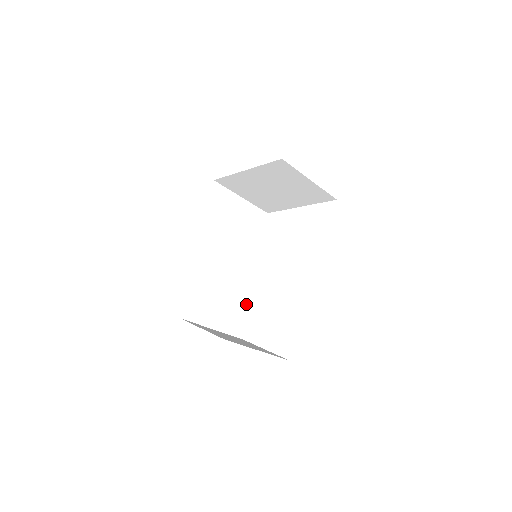
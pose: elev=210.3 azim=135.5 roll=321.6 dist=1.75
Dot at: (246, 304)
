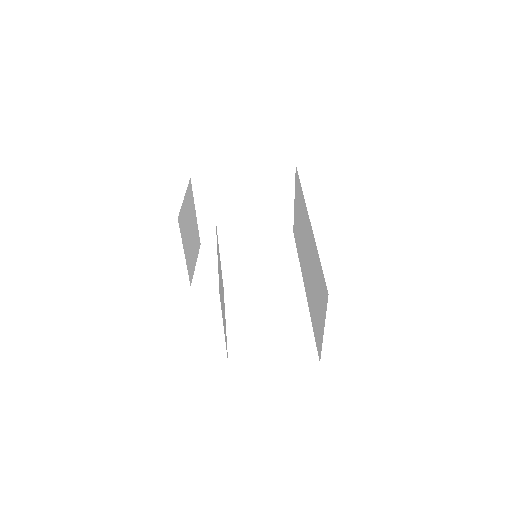
Dot at: occluded
